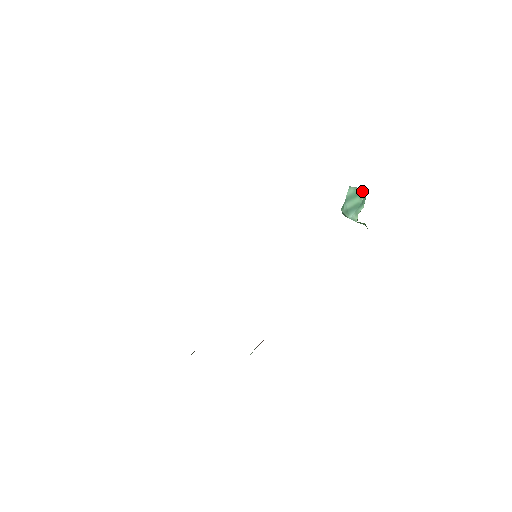
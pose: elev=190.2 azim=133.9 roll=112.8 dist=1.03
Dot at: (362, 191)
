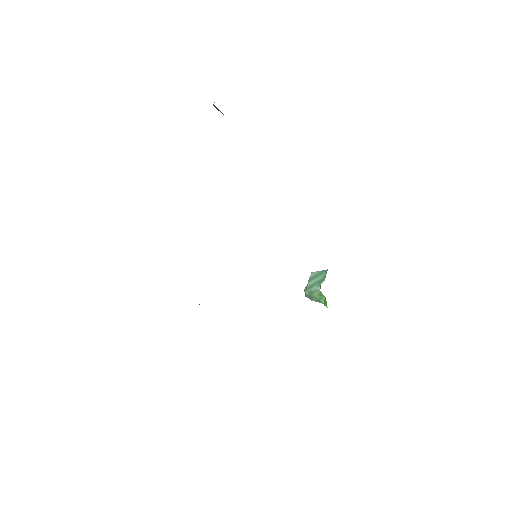
Dot at: (323, 272)
